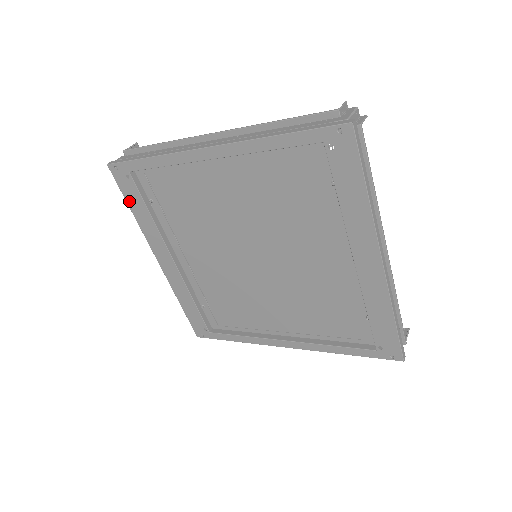
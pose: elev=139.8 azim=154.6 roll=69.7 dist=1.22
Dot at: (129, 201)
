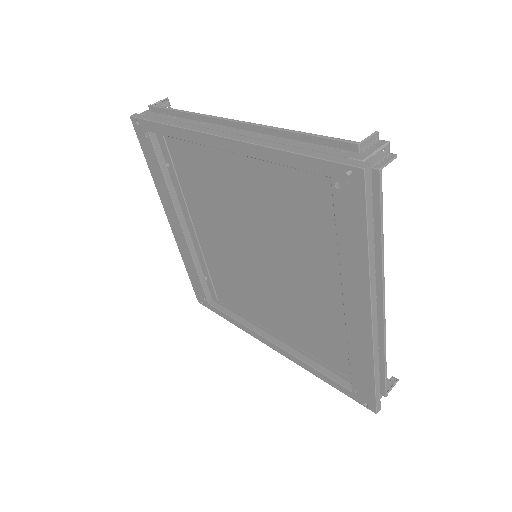
Dot at: (147, 159)
